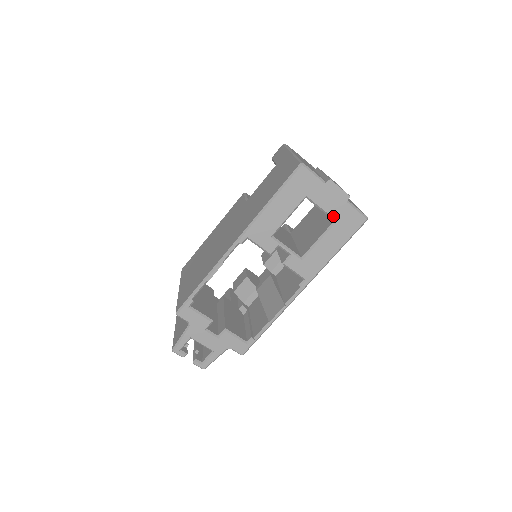
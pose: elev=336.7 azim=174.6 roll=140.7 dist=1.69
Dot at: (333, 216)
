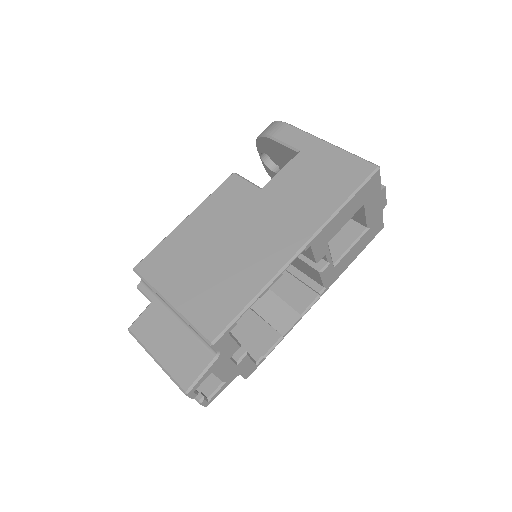
Dot at: (370, 223)
